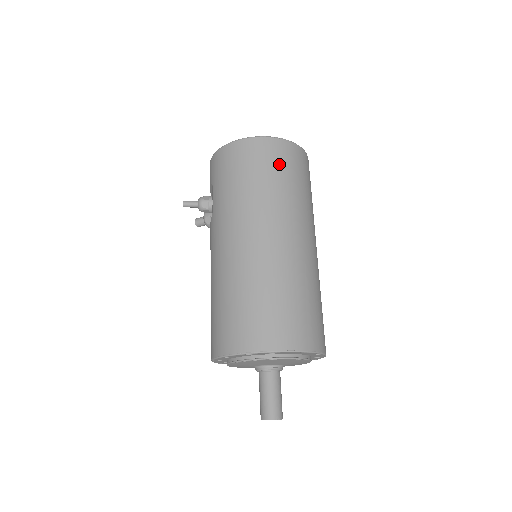
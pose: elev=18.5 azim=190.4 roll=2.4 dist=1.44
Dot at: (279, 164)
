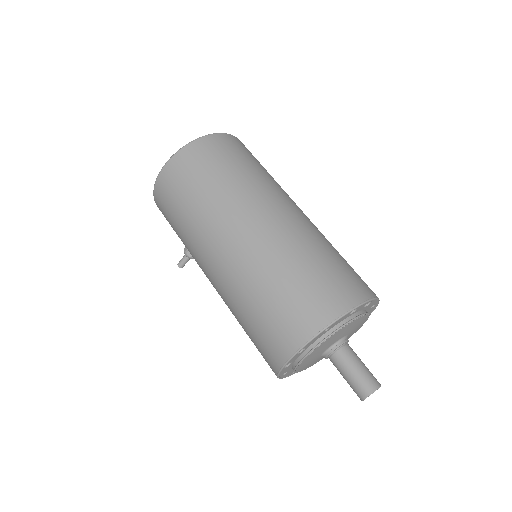
Dot at: (187, 179)
